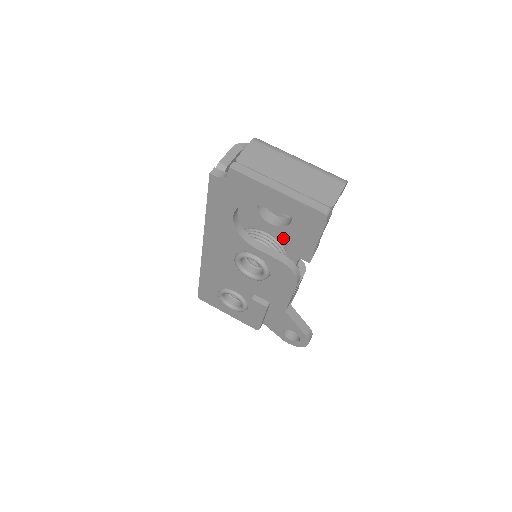
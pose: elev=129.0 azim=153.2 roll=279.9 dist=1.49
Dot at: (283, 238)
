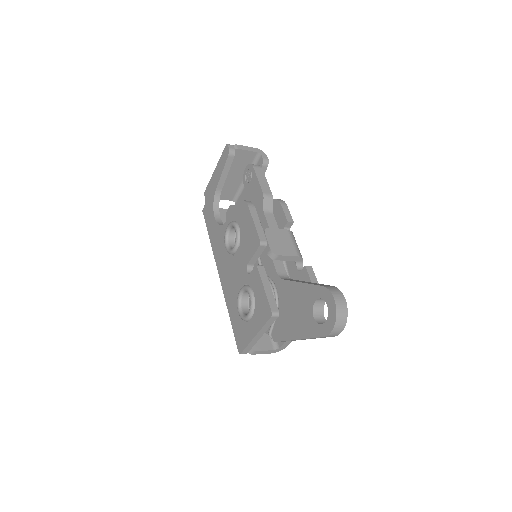
Dot at: occluded
